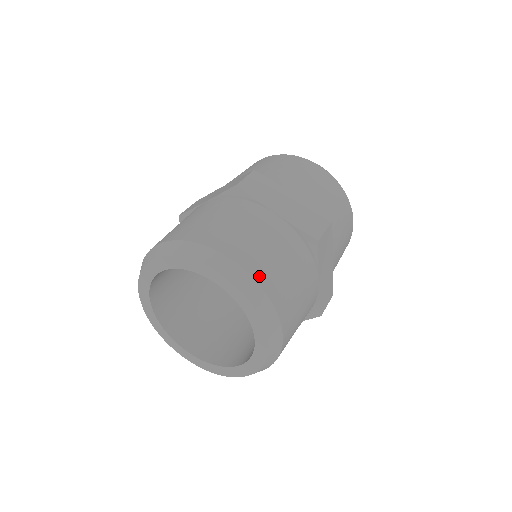
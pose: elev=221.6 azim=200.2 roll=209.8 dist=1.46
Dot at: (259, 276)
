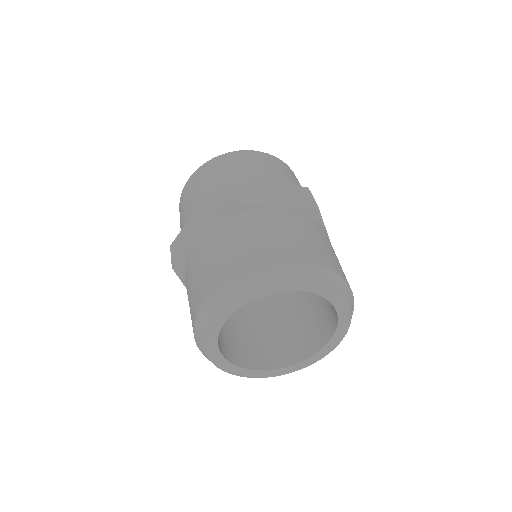
Dot at: occluded
